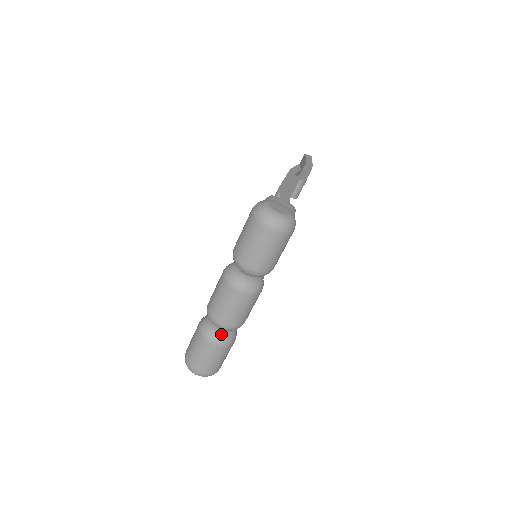
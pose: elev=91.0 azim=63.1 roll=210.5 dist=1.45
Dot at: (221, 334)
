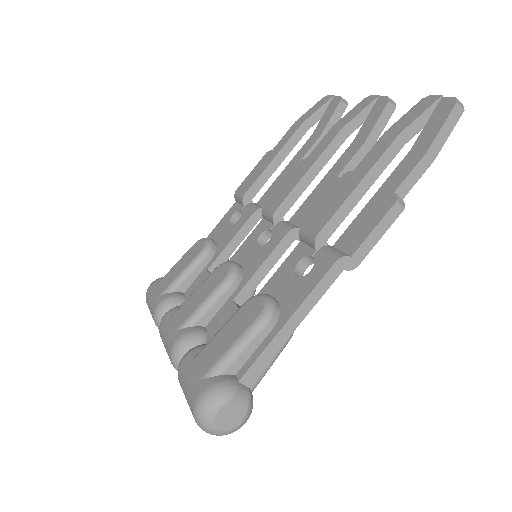
Dot at: occluded
